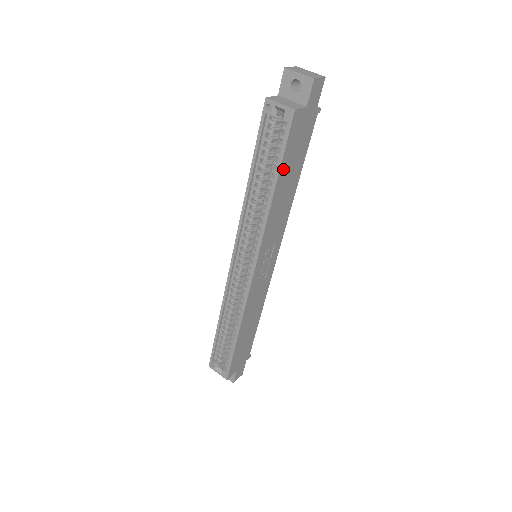
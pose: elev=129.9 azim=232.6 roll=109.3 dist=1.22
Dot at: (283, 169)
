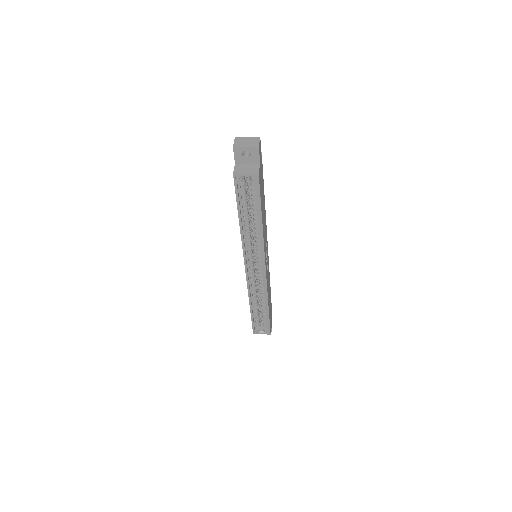
Dot at: (261, 206)
